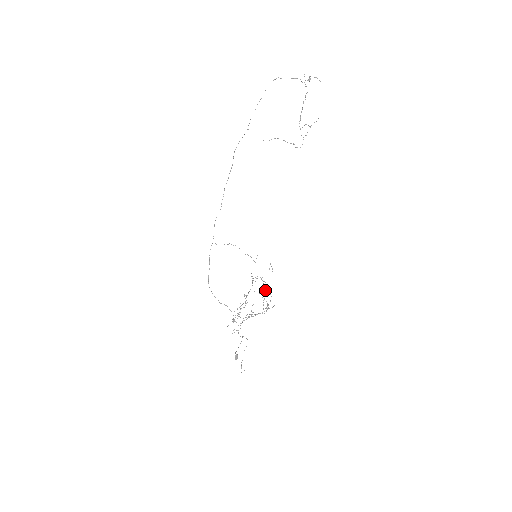
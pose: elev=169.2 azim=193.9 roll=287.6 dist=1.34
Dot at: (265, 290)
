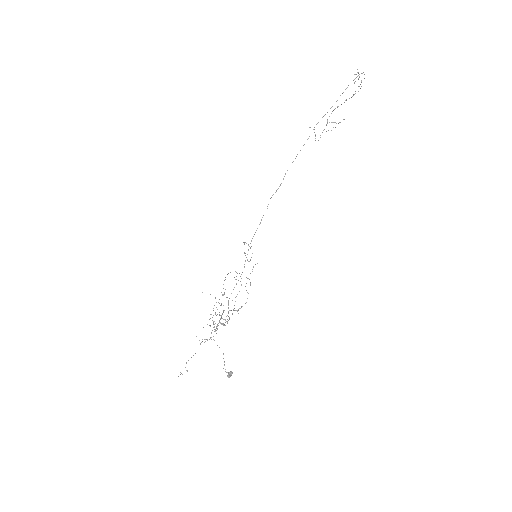
Dot at: (247, 292)
